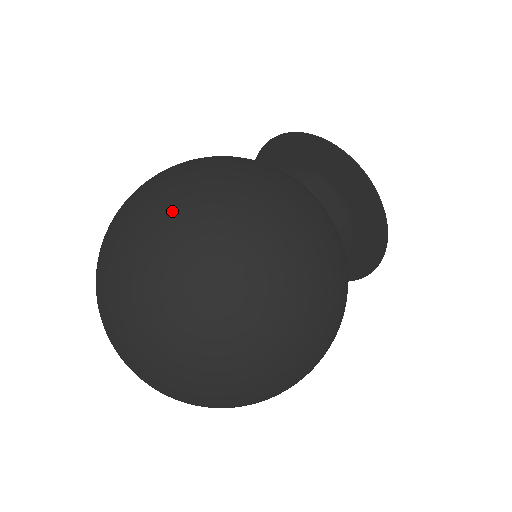
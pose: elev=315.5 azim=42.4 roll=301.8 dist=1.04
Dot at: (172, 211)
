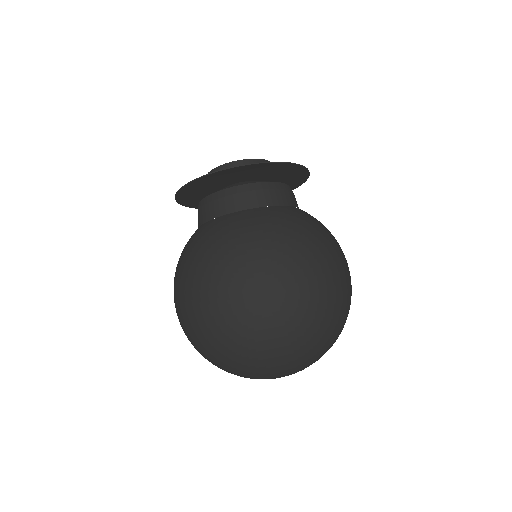
Dot at: (303, 316)
